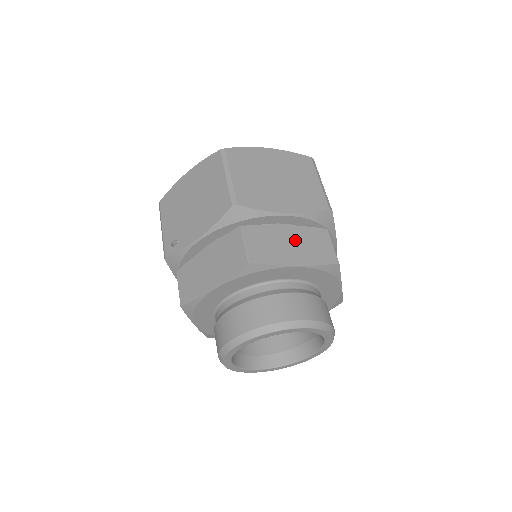
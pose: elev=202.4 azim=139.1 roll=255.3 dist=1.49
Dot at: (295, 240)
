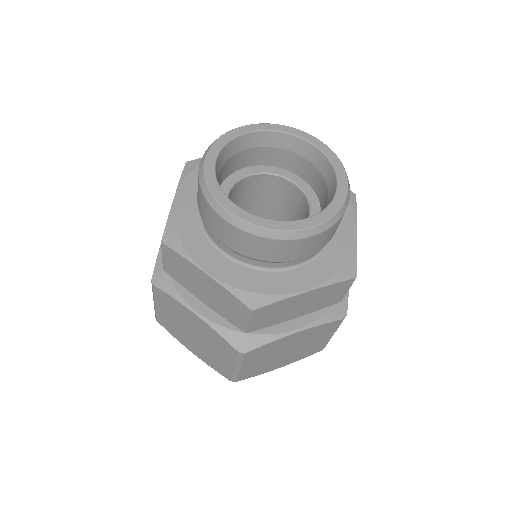
Dot at: occluded
